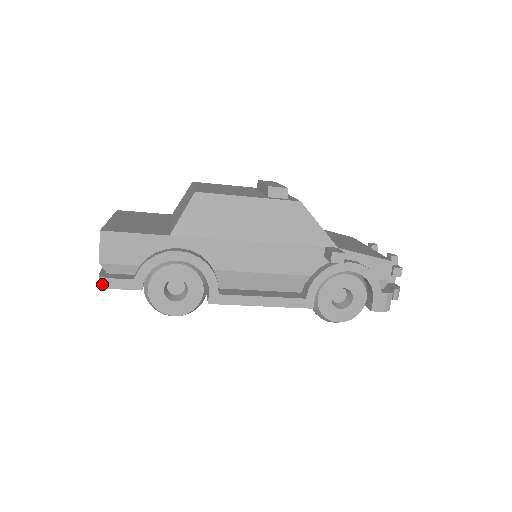
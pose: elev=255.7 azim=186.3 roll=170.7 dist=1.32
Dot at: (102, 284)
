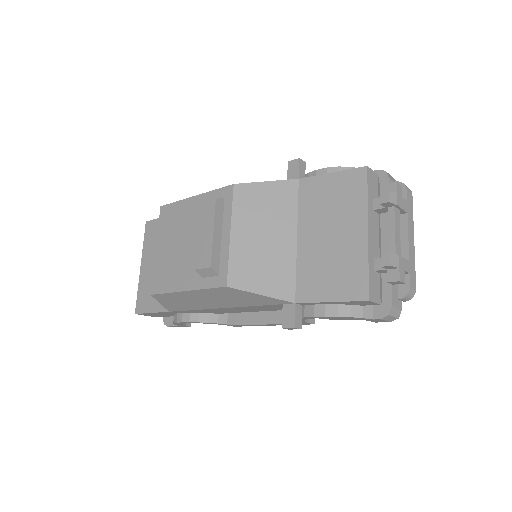
Dot at: occluded
